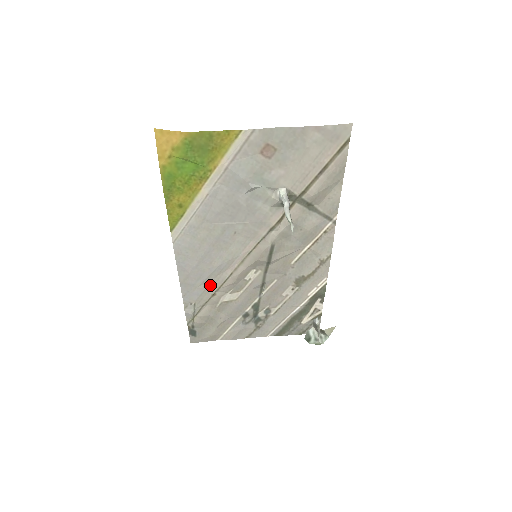
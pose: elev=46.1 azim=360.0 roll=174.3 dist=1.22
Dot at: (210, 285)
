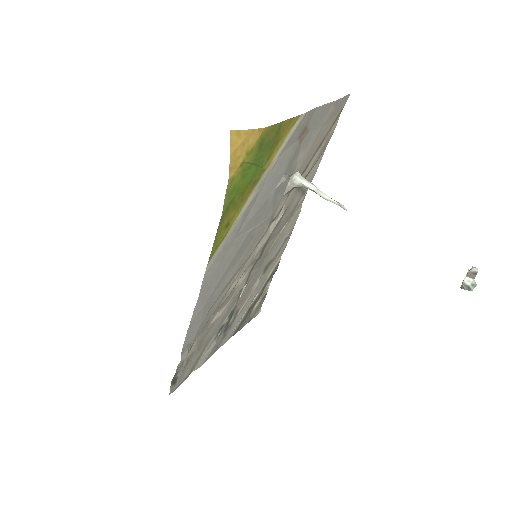
Dot at: (210, 312)
